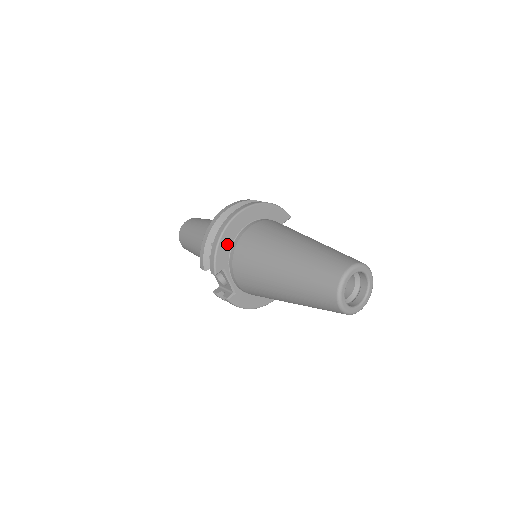
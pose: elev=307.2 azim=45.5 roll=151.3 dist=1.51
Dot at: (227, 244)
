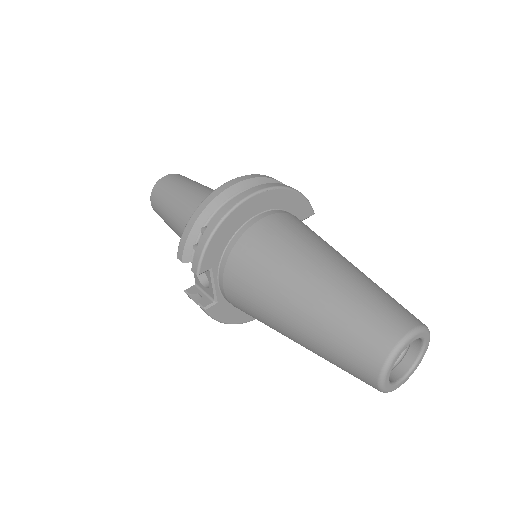
Dot at: (225, 235)
